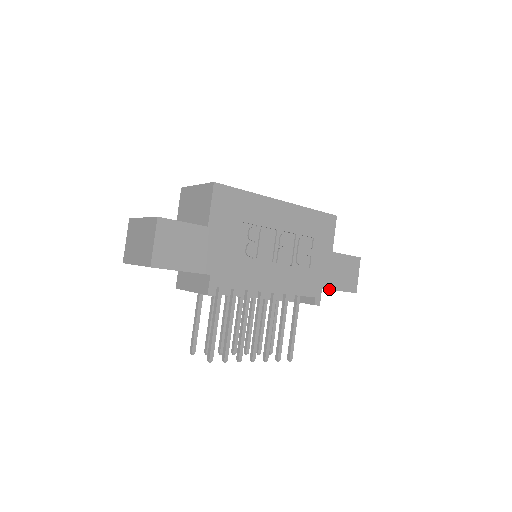
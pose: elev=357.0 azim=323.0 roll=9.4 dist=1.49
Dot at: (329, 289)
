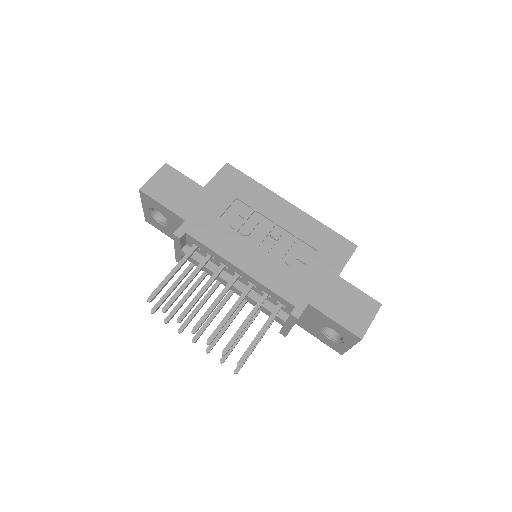
Dot at: (319, 310)
